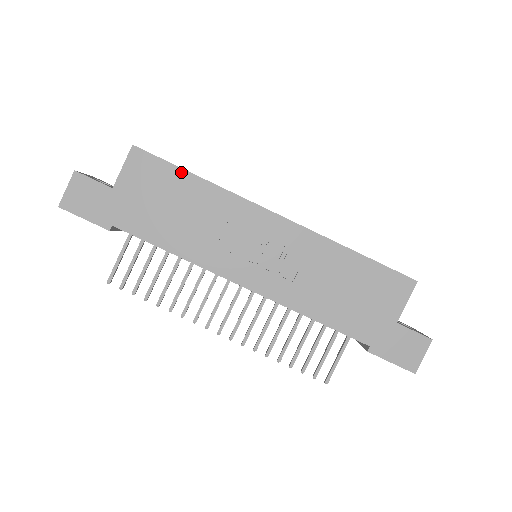
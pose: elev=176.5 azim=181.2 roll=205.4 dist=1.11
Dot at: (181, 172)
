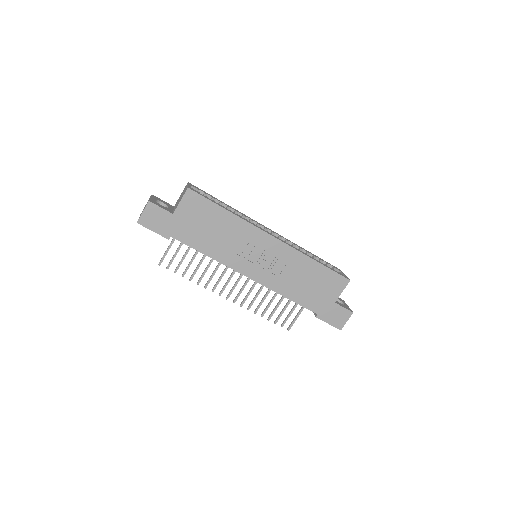
Dot at: (217, 207)
